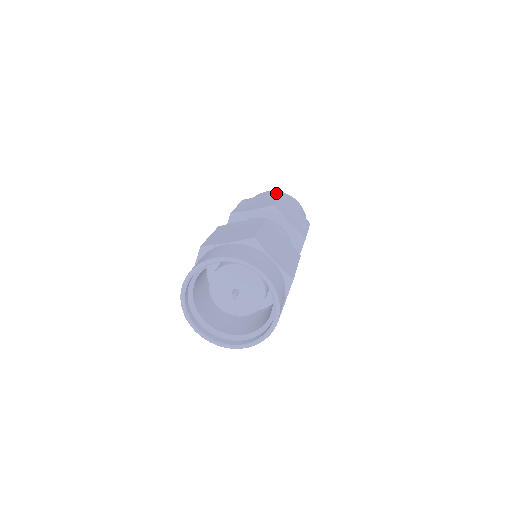
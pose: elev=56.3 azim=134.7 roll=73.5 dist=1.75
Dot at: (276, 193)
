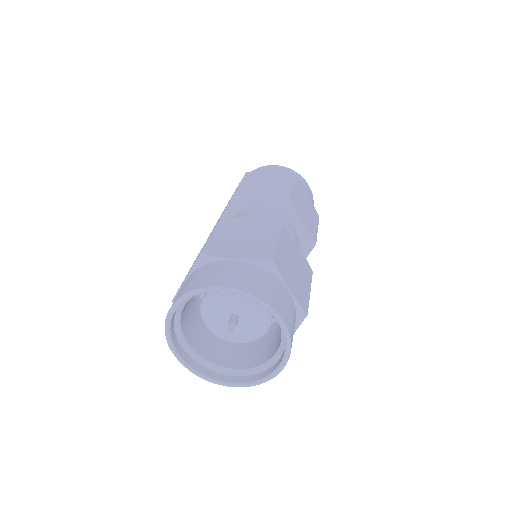
Dot at: (288, 174)
